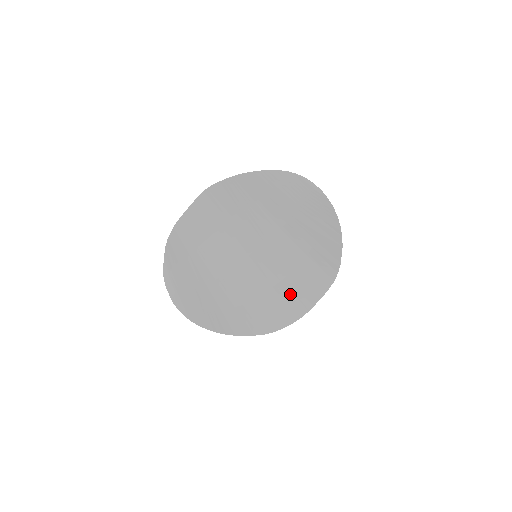
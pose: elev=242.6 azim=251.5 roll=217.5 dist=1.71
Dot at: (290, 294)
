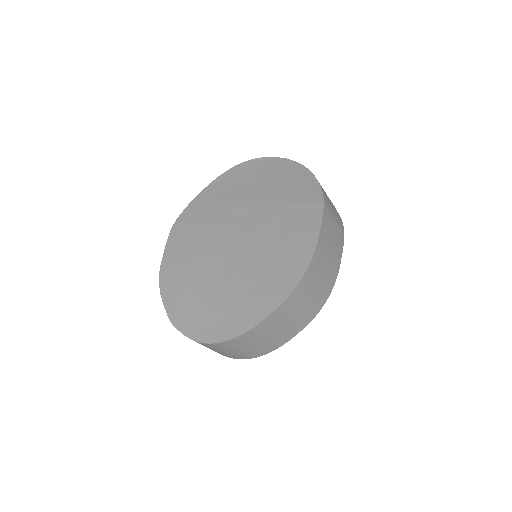
Dot at: (289, 245)
